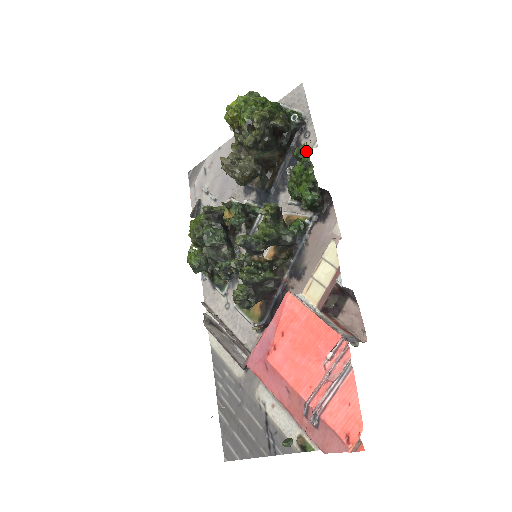
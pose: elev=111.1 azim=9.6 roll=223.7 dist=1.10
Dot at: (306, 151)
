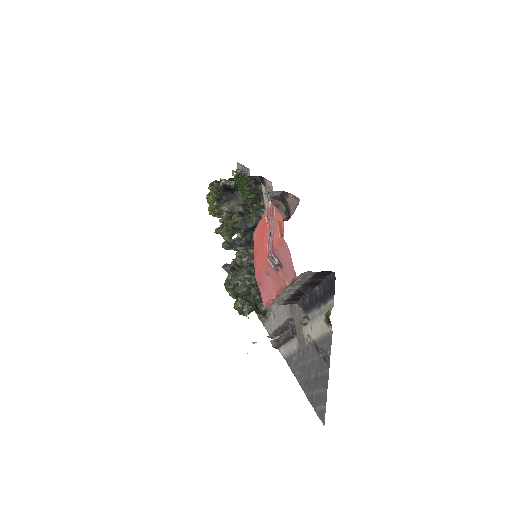
Dot at: (236, 173)
